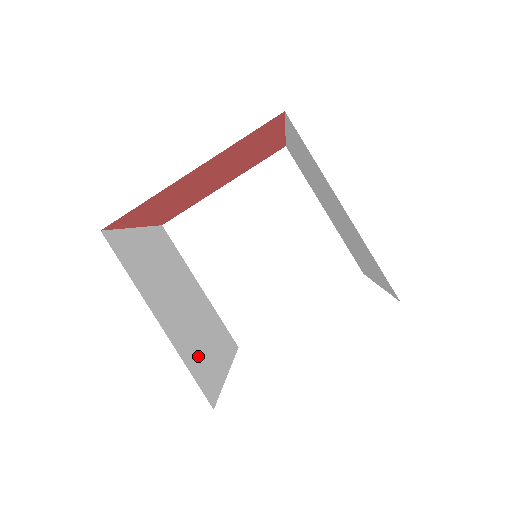
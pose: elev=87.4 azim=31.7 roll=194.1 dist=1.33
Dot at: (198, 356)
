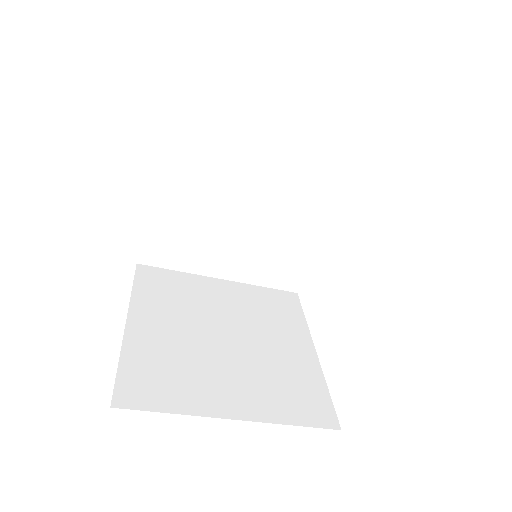
Dot at: (286, 387)
